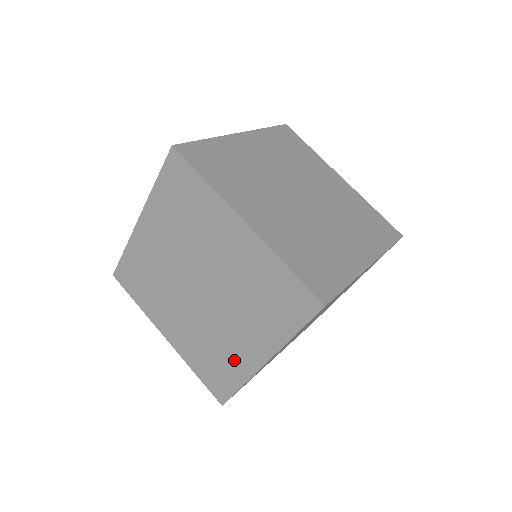
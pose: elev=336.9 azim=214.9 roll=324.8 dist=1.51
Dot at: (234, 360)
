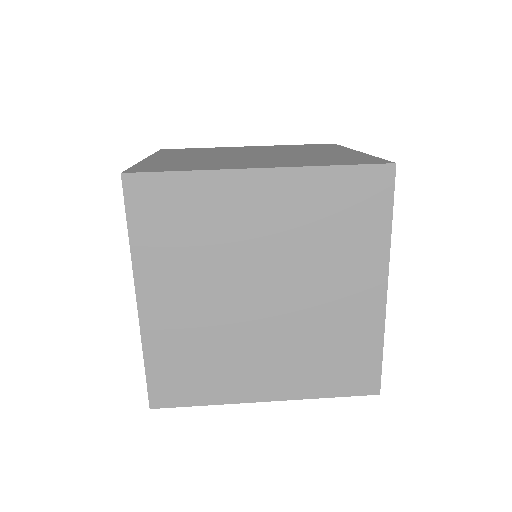
Dot at: occluded
